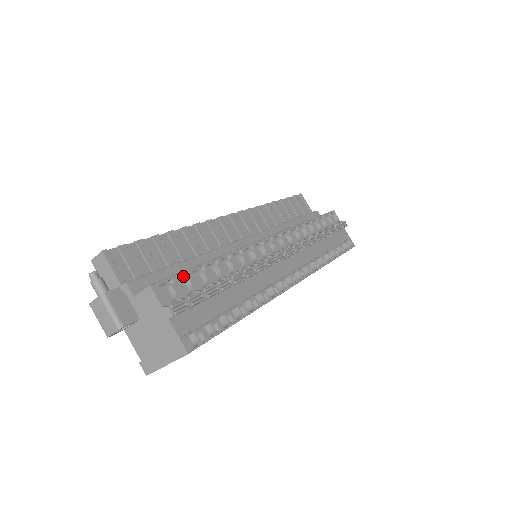
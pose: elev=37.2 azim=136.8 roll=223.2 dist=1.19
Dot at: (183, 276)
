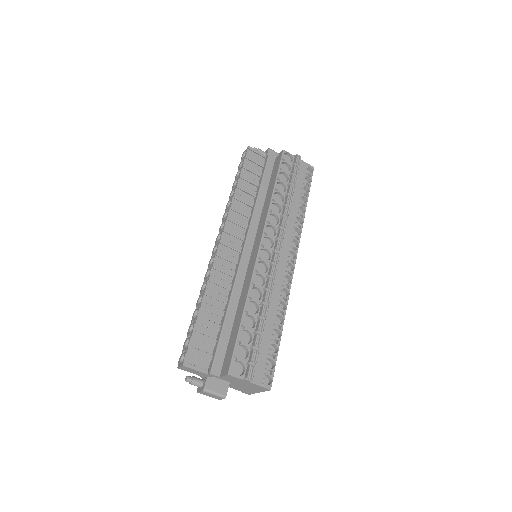
Dot at: (237, 347)
